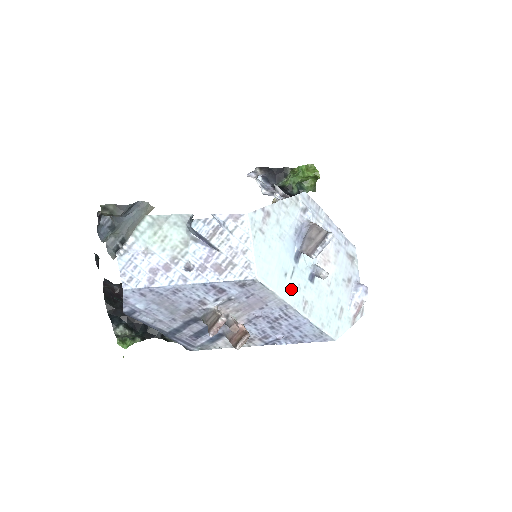
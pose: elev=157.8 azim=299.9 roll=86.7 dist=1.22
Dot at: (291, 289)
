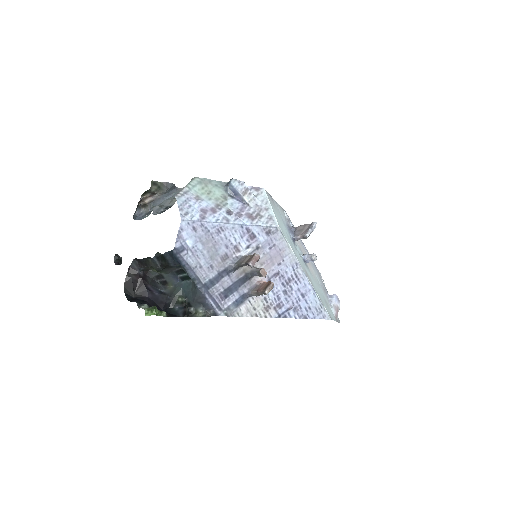
Dot at: (297, 255)
